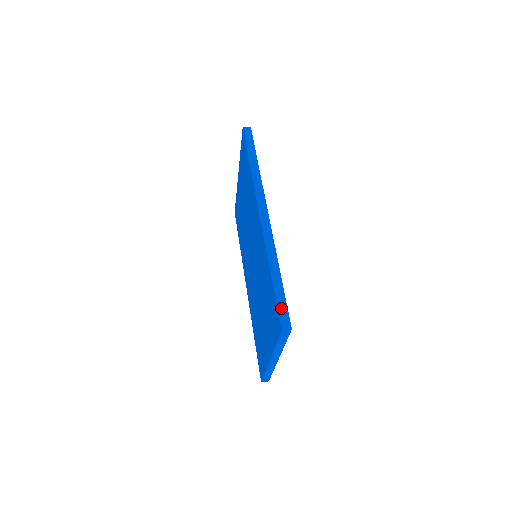
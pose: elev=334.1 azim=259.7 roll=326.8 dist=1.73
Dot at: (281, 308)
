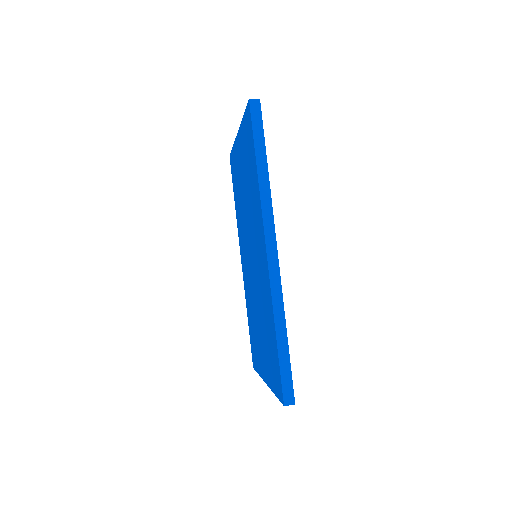
Dot at: (285, 379)
